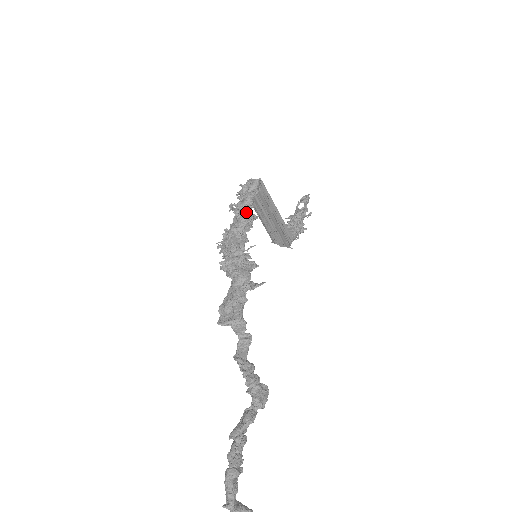
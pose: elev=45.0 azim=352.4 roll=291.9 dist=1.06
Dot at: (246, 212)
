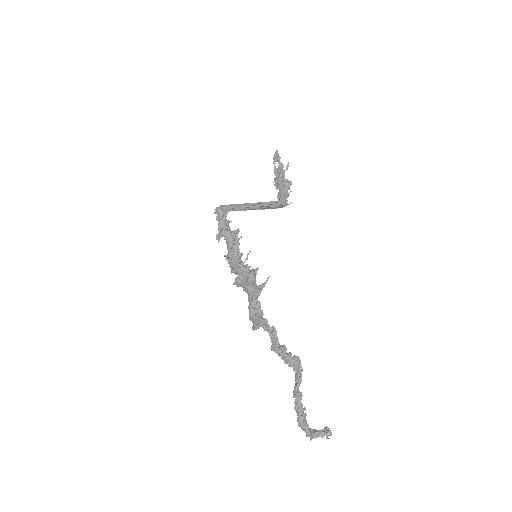
Dot at: (229, 234)
